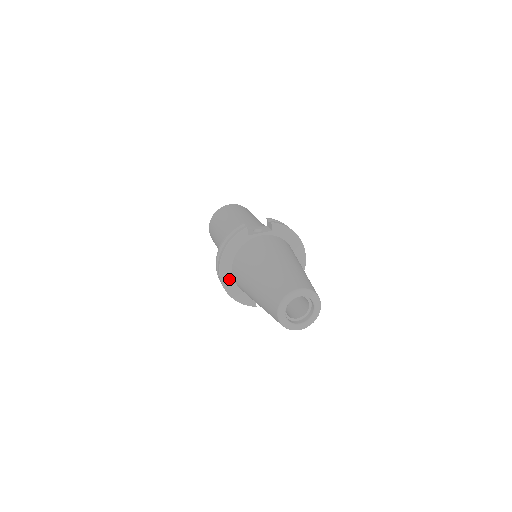
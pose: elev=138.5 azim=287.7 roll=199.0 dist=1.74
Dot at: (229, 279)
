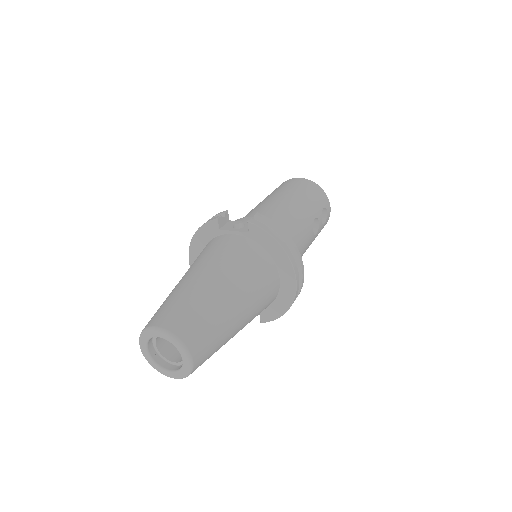
Dot at: occluded
